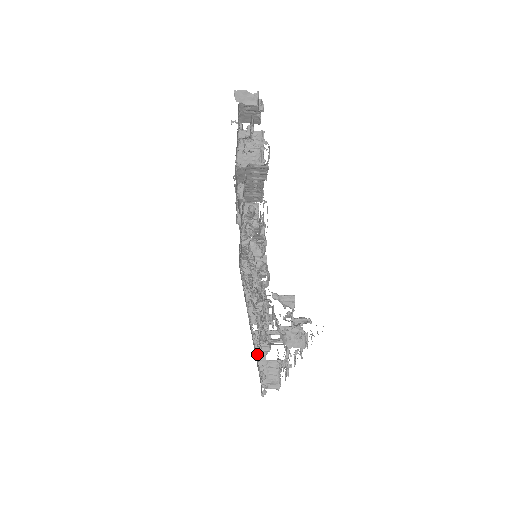
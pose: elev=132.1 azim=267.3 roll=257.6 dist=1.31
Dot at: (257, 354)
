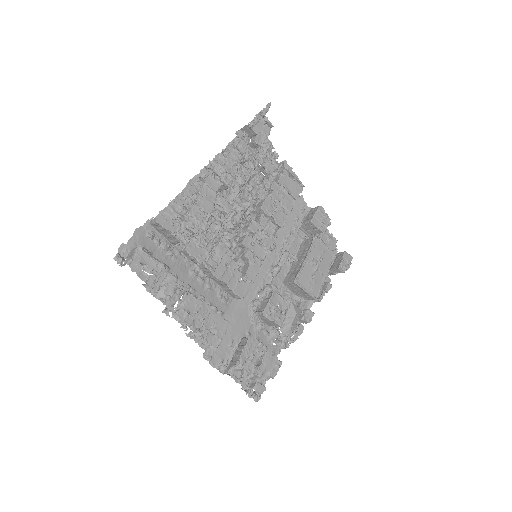
Dot at: occluded
